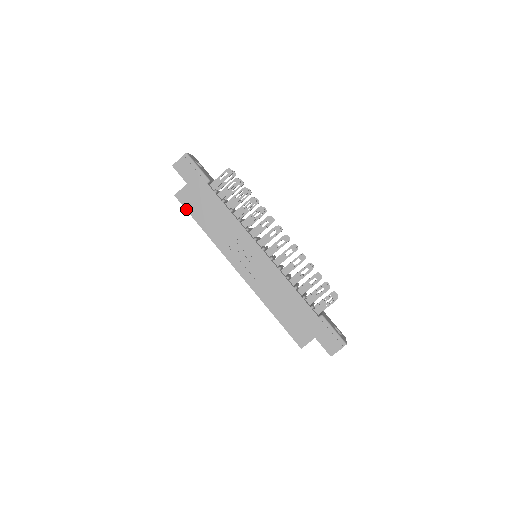
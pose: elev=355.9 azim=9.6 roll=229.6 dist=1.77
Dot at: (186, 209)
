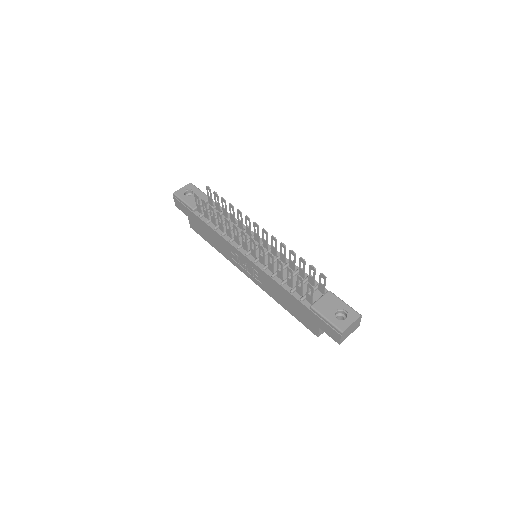
Dot at: occluded
